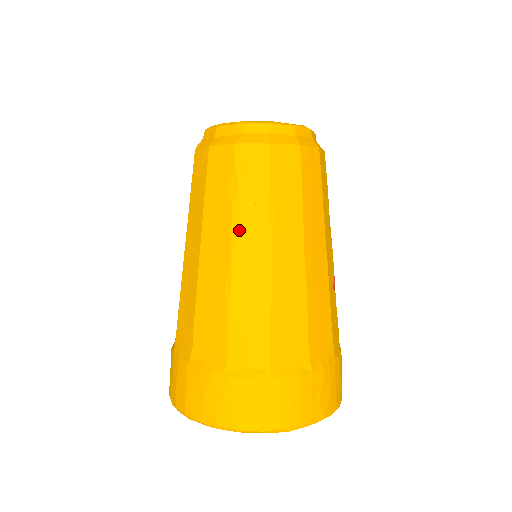
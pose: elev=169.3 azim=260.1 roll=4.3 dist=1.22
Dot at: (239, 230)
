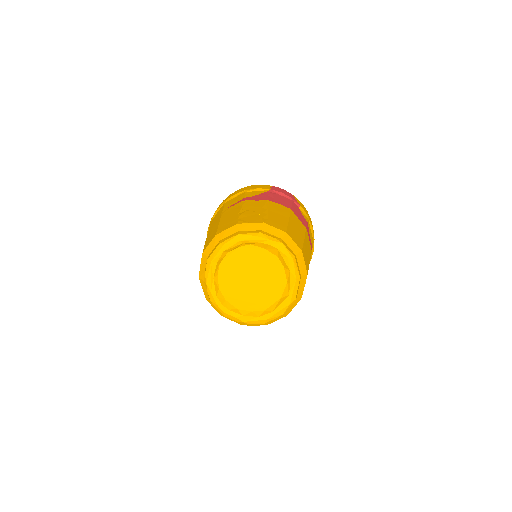
Dot at: occluded
